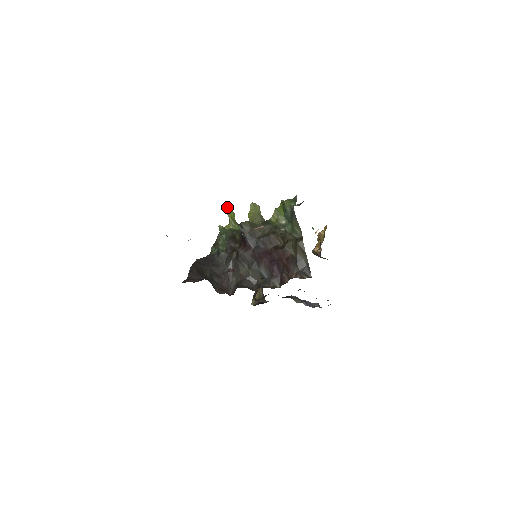
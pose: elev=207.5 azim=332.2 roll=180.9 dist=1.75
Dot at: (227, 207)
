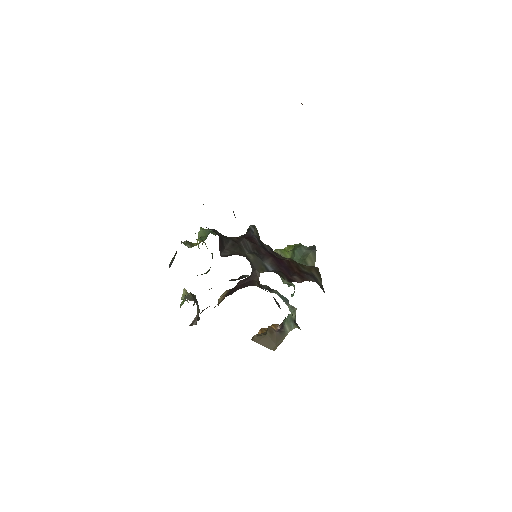
Dot at: occluded
